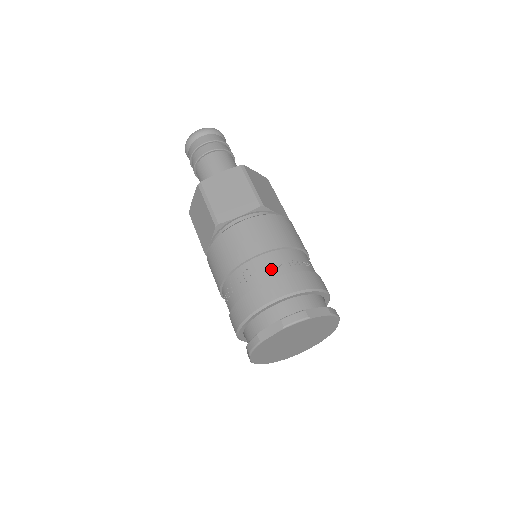
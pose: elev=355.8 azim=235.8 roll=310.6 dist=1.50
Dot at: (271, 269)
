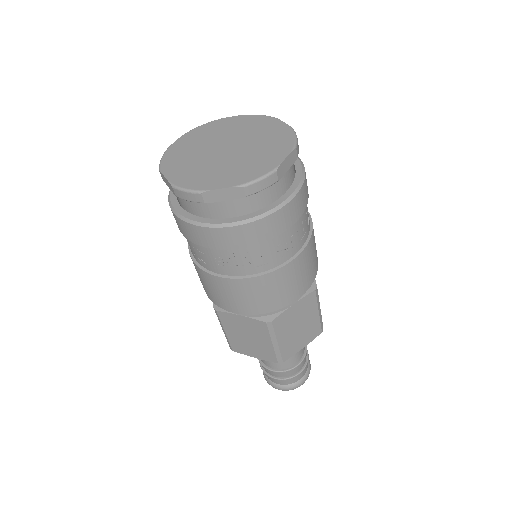
Dot at: occluded
